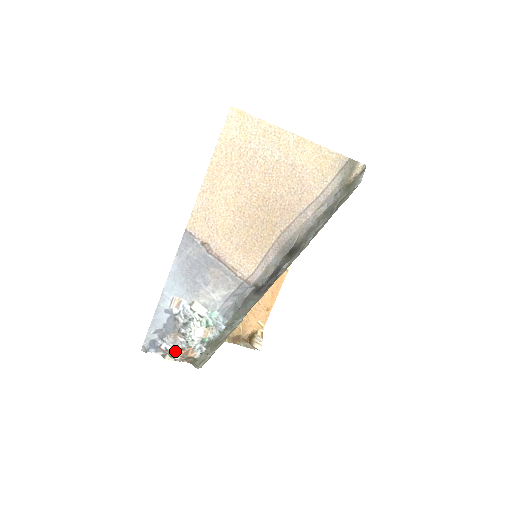
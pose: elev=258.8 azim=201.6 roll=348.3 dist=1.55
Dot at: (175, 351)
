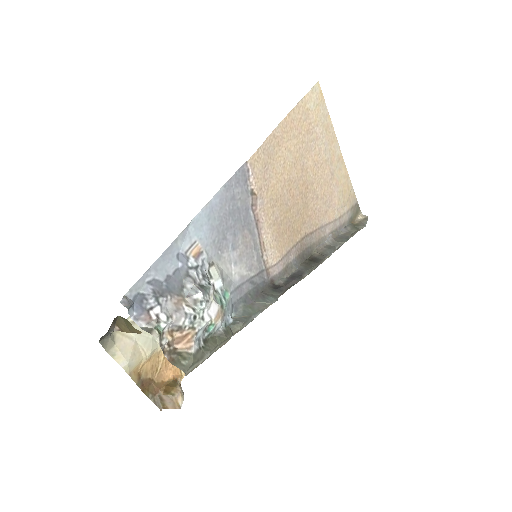
Dot at: (166, 329)
